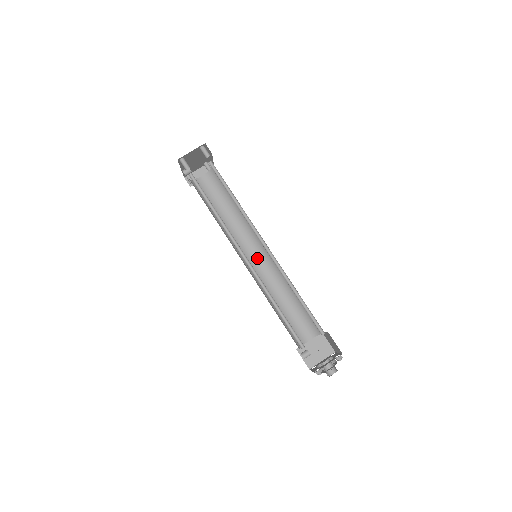
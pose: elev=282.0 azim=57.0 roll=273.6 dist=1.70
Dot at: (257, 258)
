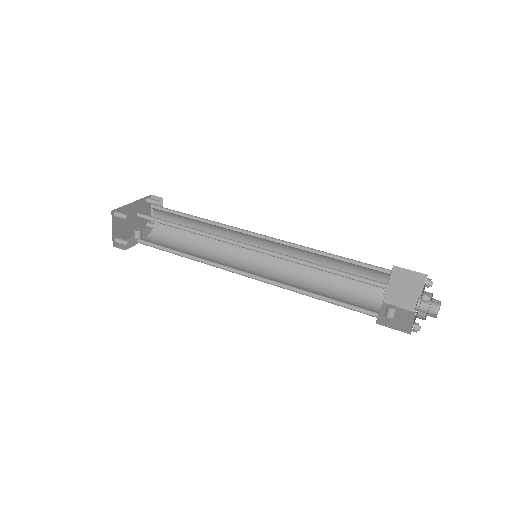
Dot at: (264, 248)
